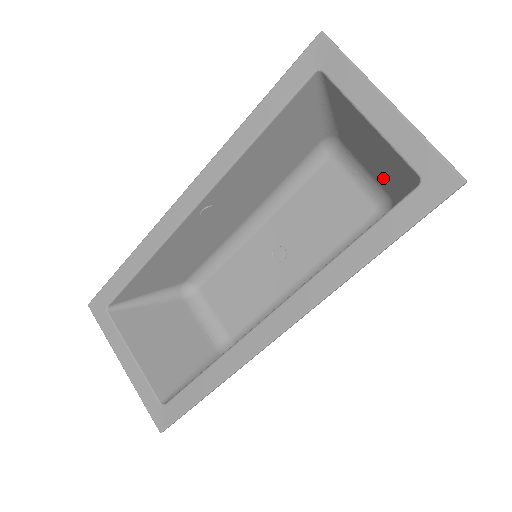
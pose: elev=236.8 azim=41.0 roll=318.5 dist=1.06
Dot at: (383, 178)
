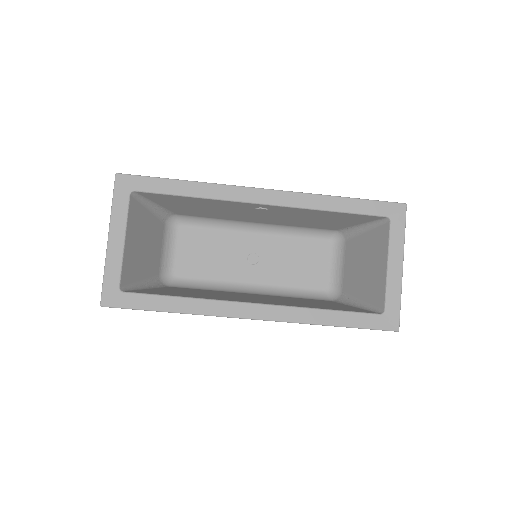
Dot at: (352, 283)
